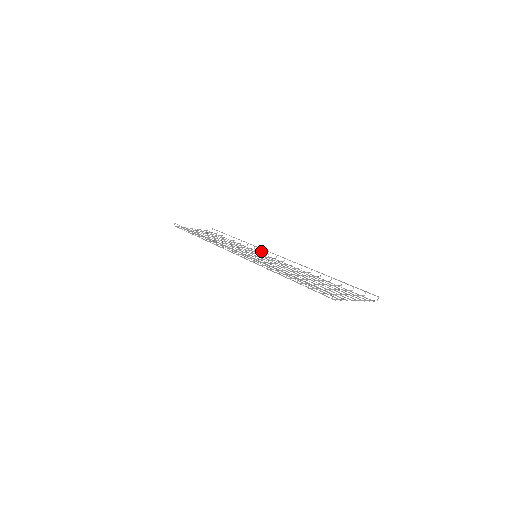
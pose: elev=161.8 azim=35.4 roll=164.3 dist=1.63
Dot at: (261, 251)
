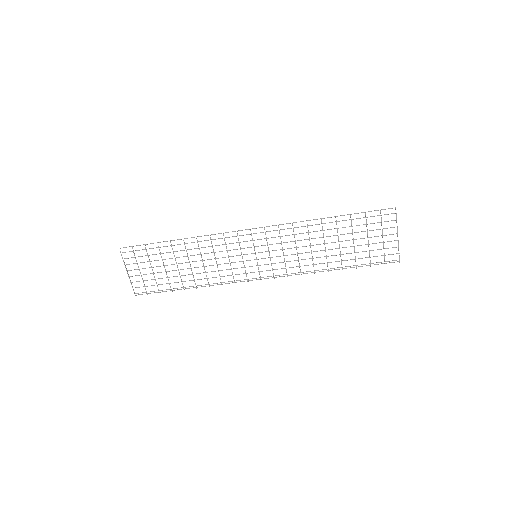
Dot at: occluded
